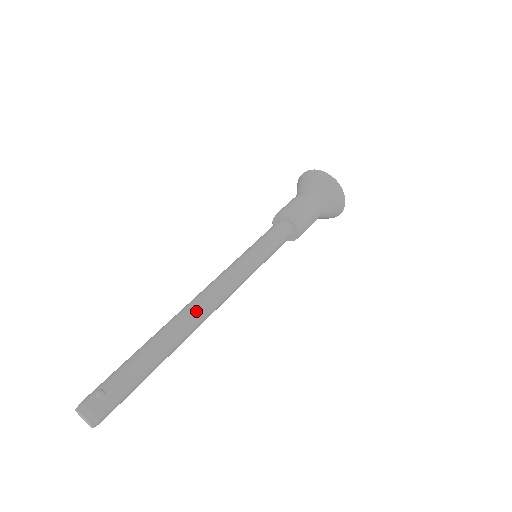
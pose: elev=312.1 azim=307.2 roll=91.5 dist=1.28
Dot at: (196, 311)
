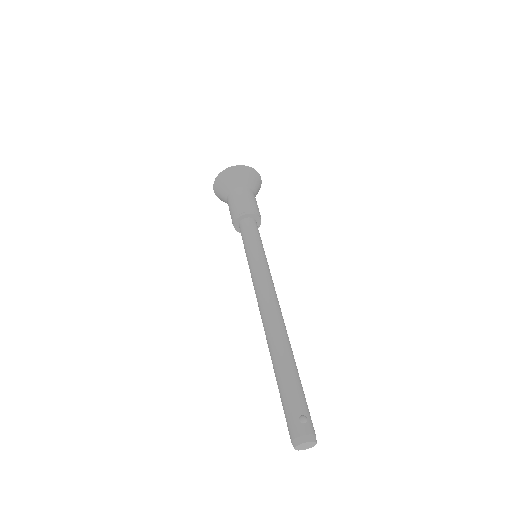
Dot at: (280, 319)
